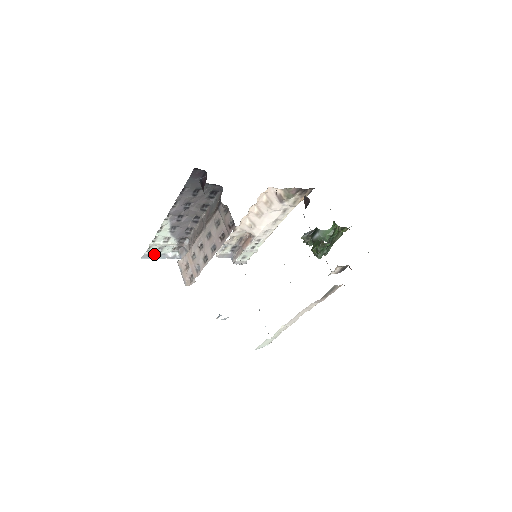
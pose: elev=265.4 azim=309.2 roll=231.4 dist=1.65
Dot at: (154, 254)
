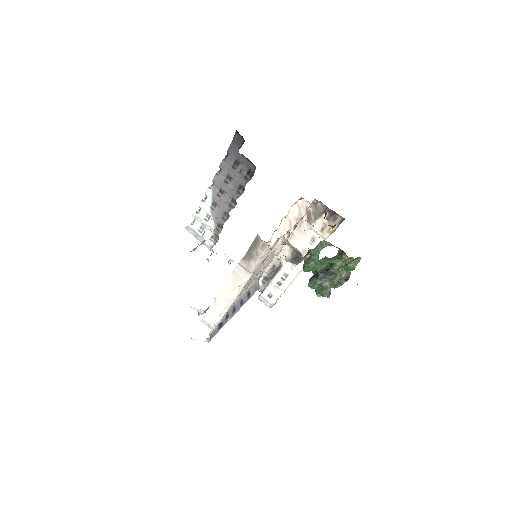
Dot at: (196, 232)
